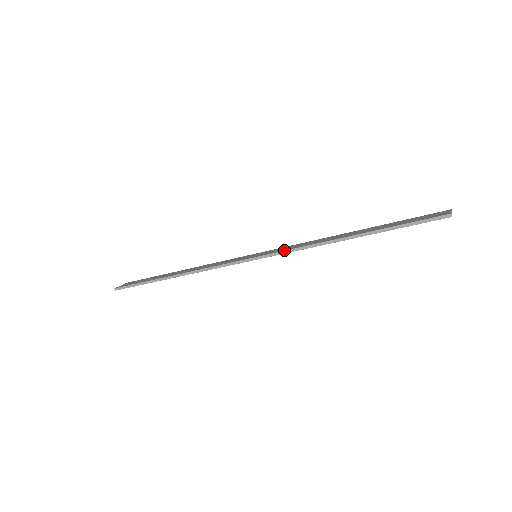
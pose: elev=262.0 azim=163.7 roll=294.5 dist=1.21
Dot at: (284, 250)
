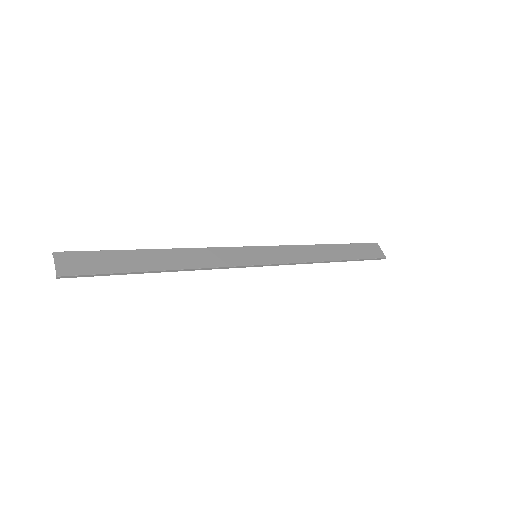
Dot at: (289, 263)
